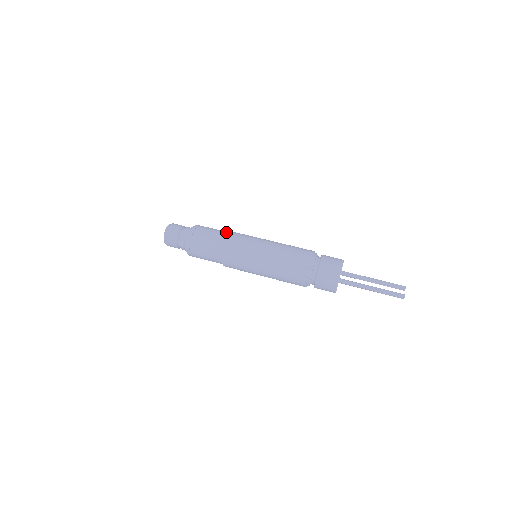
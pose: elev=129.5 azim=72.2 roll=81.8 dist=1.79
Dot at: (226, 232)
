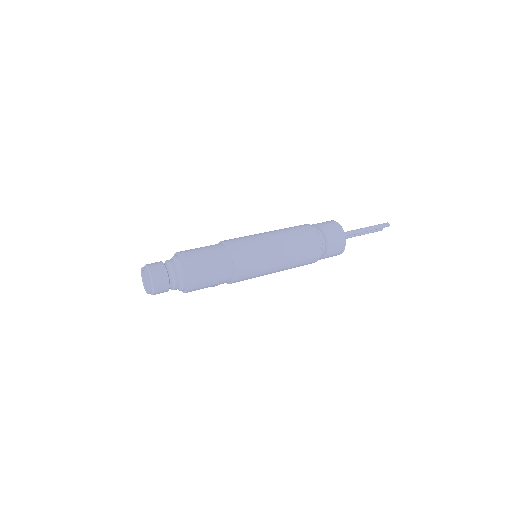
Dot at: occluded
